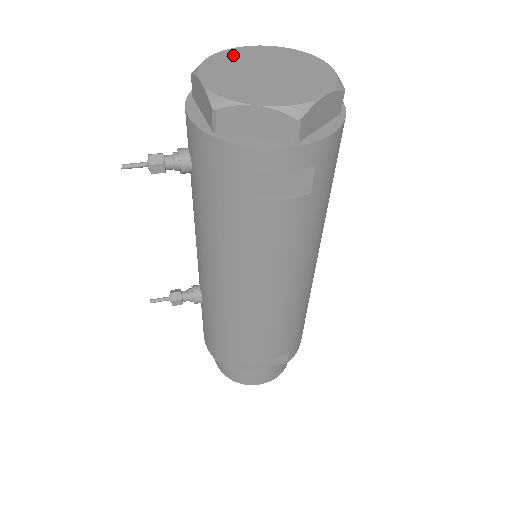
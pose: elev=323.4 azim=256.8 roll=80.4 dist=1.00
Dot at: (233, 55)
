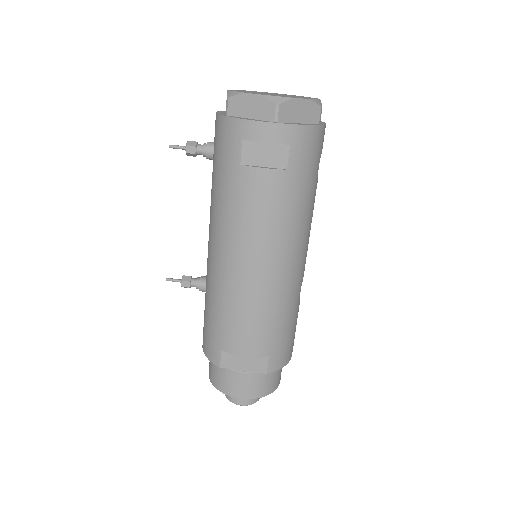
Dot at: occluded
